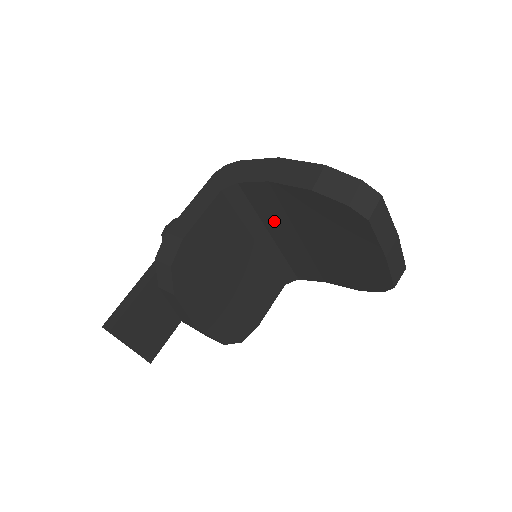
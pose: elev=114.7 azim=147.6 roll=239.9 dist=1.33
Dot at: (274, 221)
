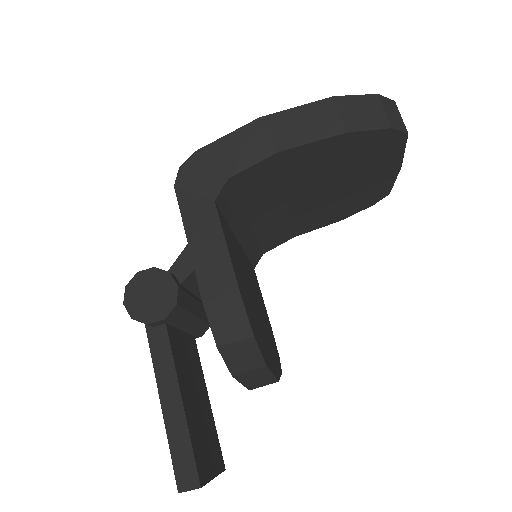
Dot at: (262, 202)
